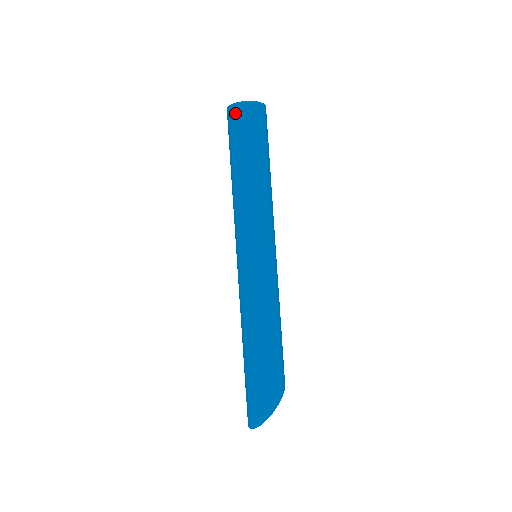
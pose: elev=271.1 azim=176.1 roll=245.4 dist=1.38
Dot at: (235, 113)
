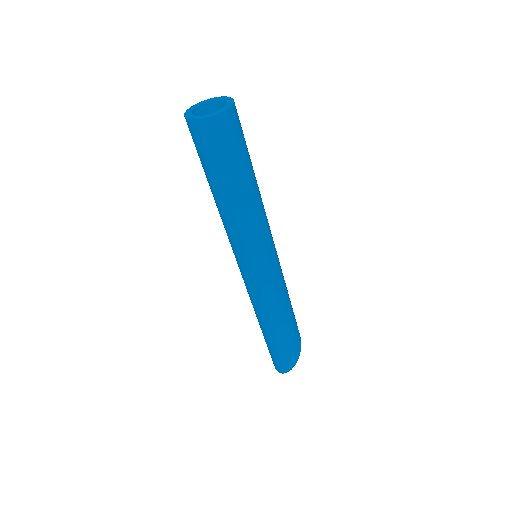
Dot at: (201, 132)
